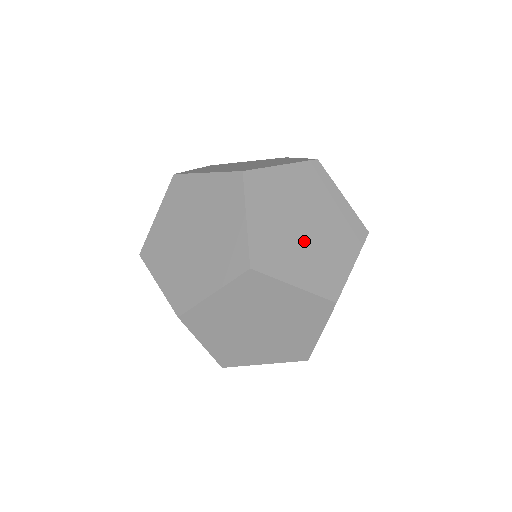
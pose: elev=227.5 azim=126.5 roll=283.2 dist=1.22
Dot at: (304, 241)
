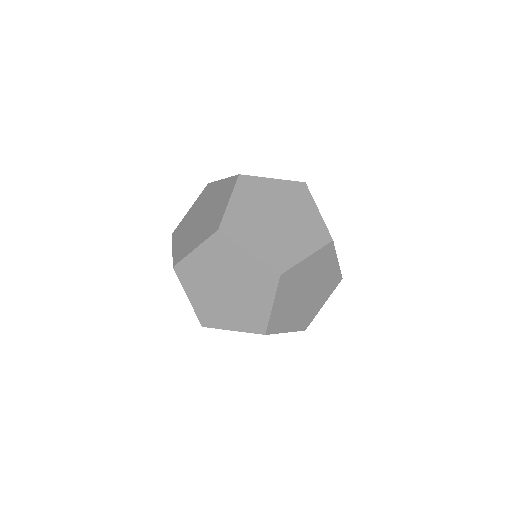
Dot at: (301, 304)
